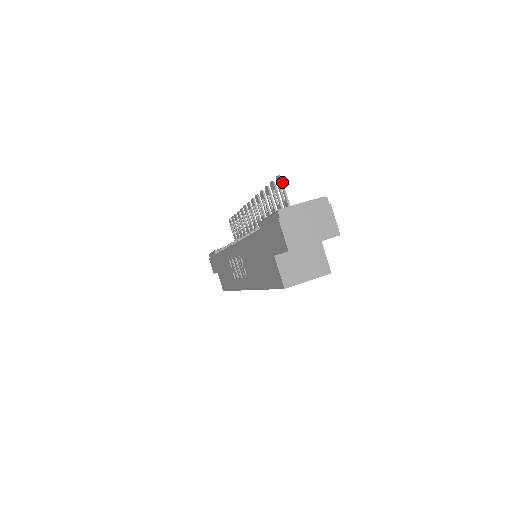
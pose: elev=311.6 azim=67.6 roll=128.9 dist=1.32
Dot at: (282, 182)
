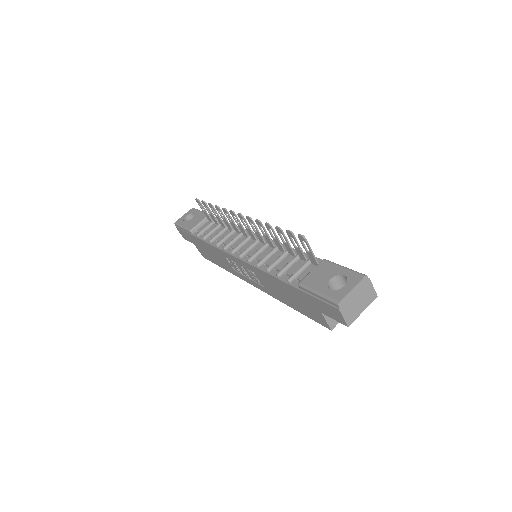
Dot at: (307, 241)
